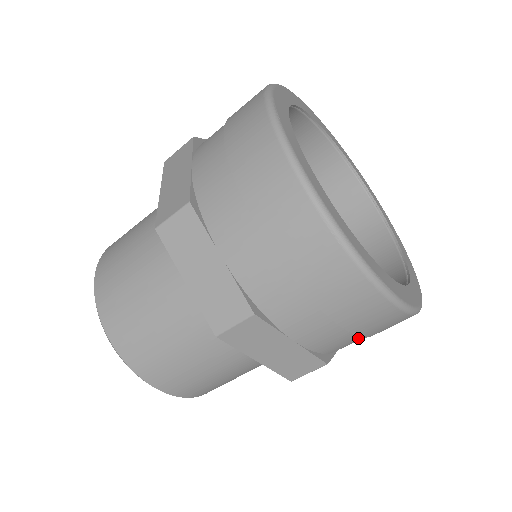
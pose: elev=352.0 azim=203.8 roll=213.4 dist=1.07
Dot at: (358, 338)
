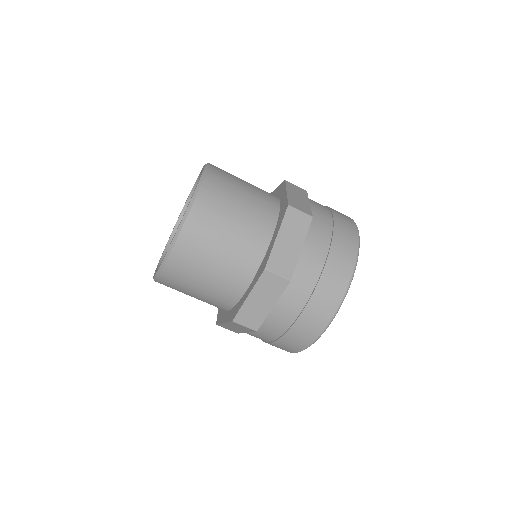
Dot at: (275, 336)
